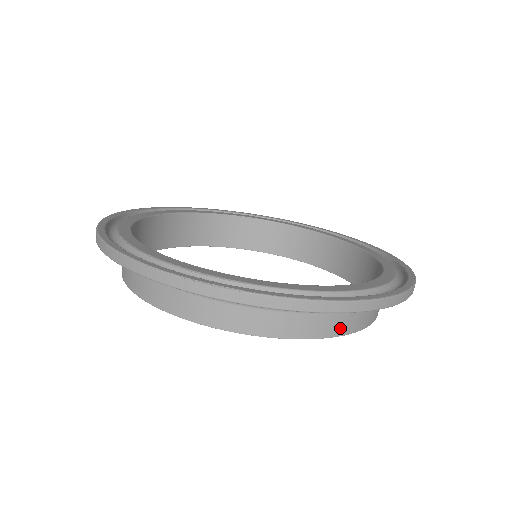
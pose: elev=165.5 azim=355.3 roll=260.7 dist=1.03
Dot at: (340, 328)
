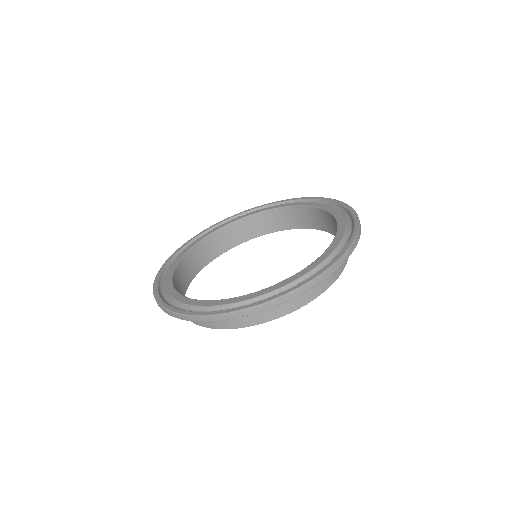
Dot at: (296, 305)
